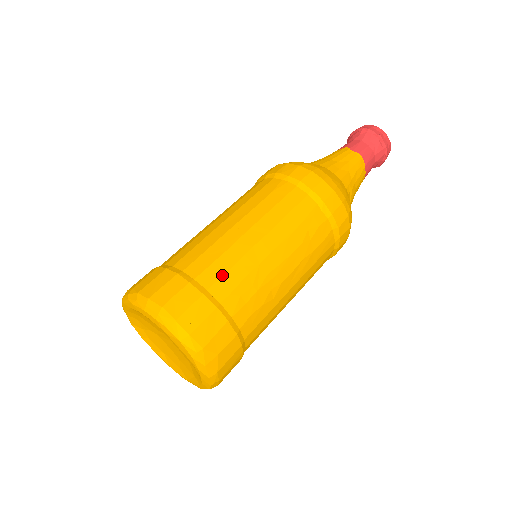
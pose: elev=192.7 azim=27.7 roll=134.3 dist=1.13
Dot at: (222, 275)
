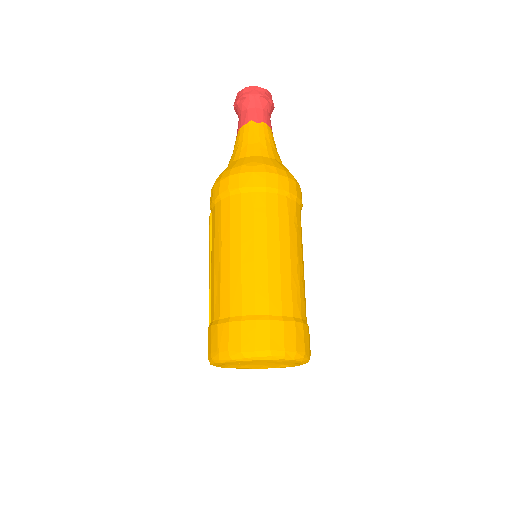
Dot at: (281, 298)
